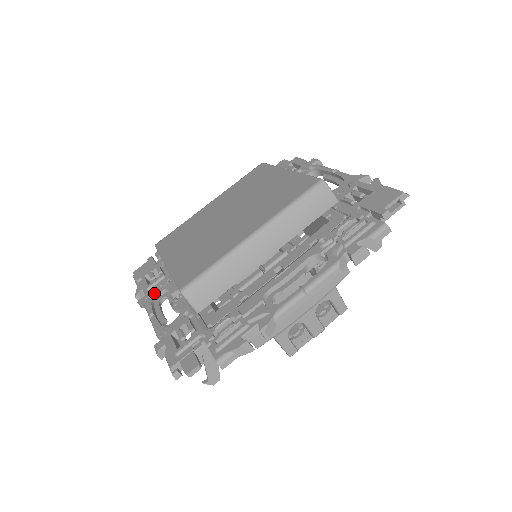
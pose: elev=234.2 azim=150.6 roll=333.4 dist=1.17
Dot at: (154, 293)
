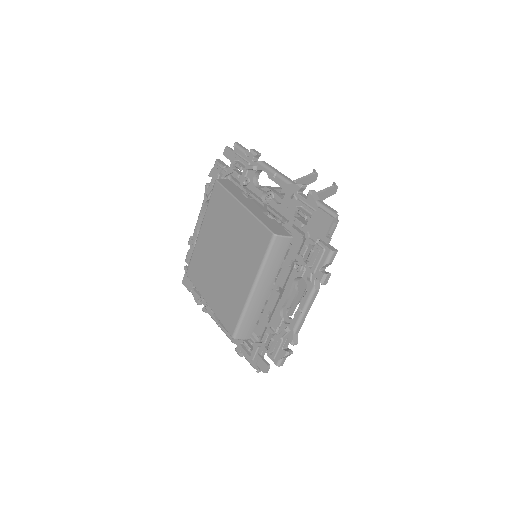
Dot at: occluded
